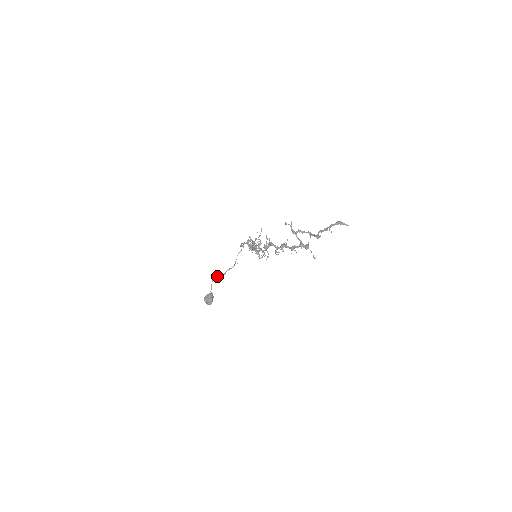
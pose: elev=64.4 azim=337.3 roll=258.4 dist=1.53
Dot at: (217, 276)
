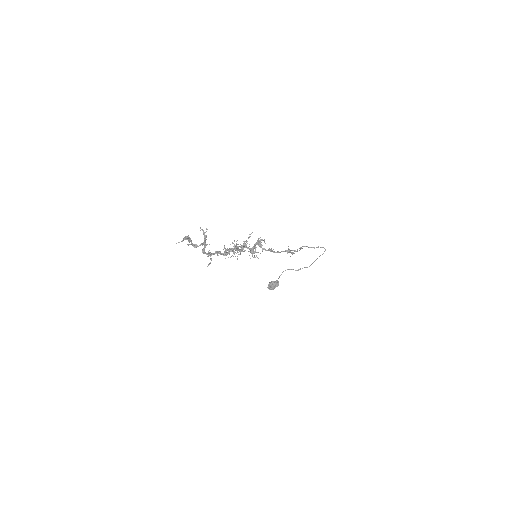
Dot at: (289, 269)
